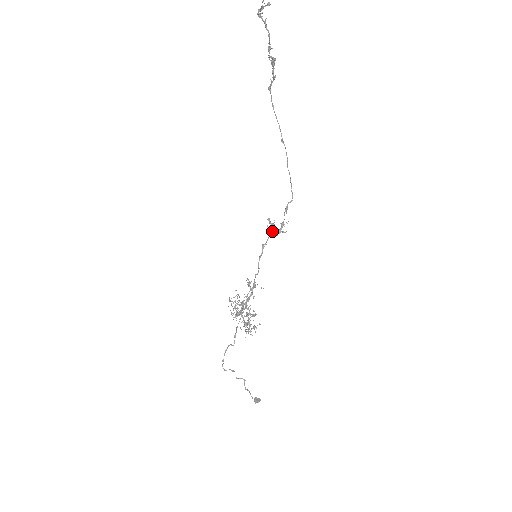
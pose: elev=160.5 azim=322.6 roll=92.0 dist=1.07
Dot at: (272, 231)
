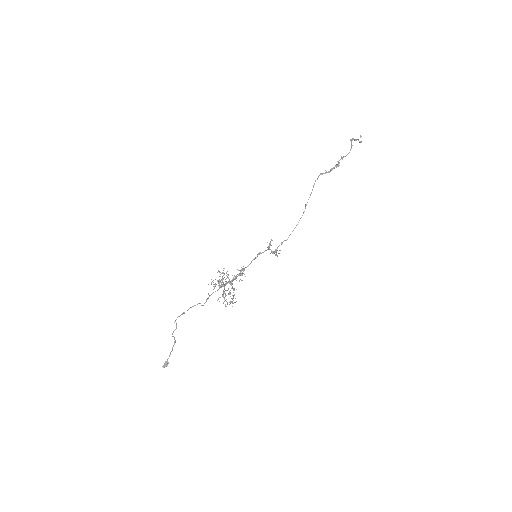
Dot at: (269, 249)
